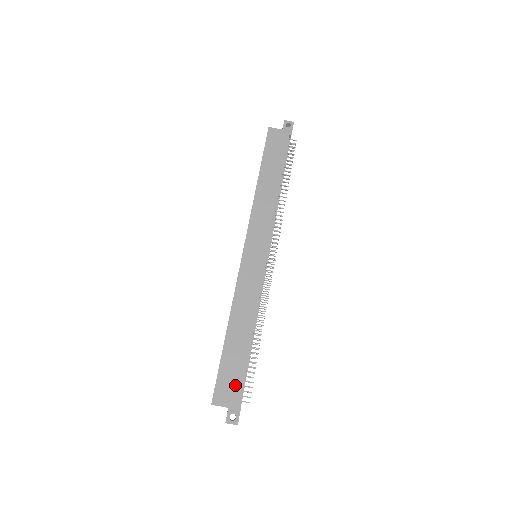
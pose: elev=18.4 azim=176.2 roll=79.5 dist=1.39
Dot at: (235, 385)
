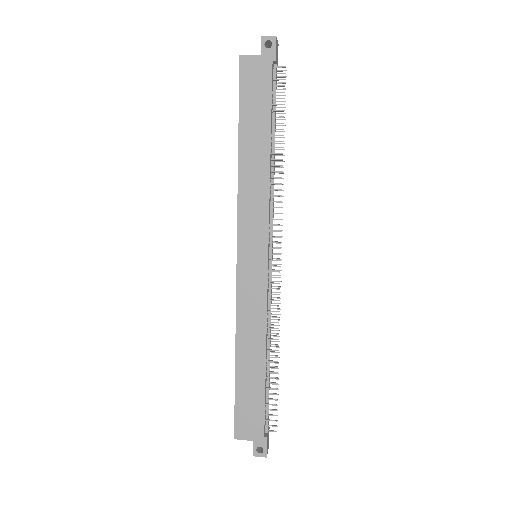
Dot at: (256, 417)
